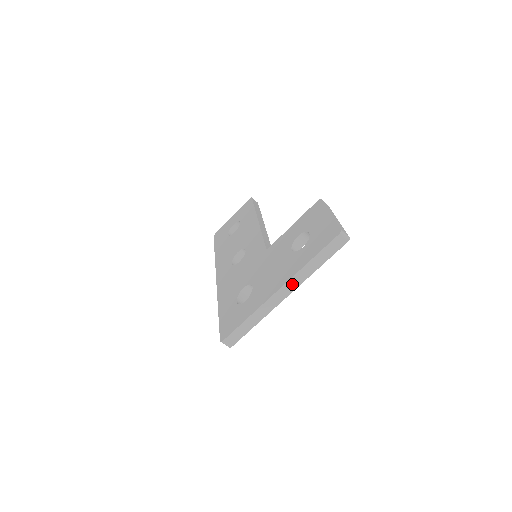
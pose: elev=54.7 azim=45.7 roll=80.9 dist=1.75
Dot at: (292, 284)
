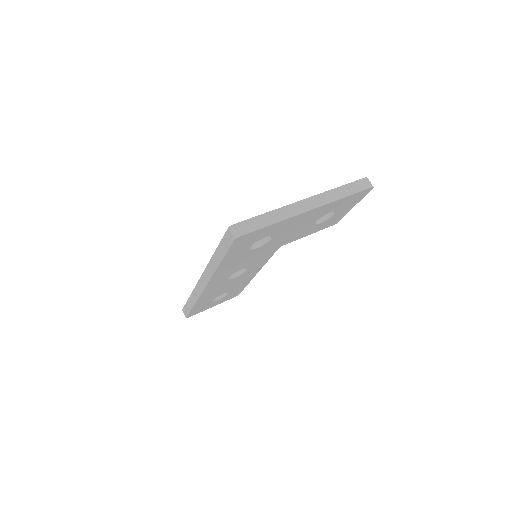
Dot at: (319, 200)
